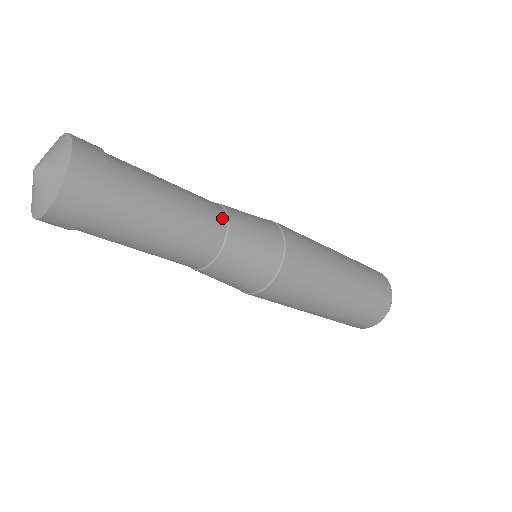
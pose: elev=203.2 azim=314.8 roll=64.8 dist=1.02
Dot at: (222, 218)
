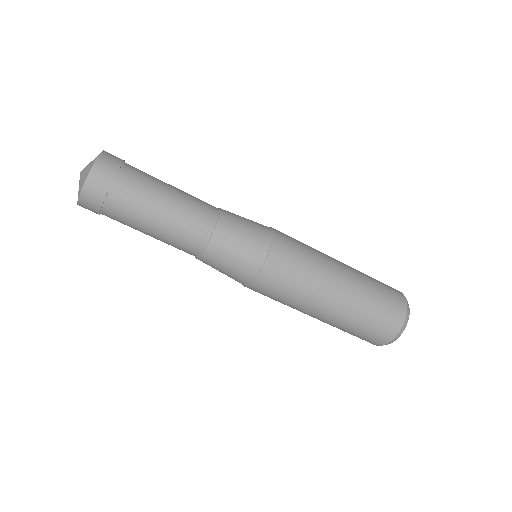
Dot at: occluded
